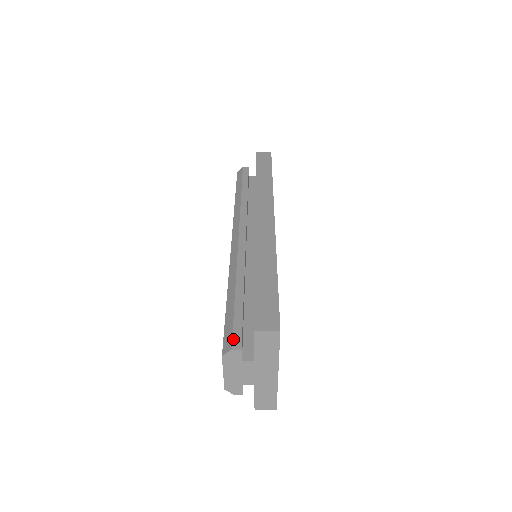
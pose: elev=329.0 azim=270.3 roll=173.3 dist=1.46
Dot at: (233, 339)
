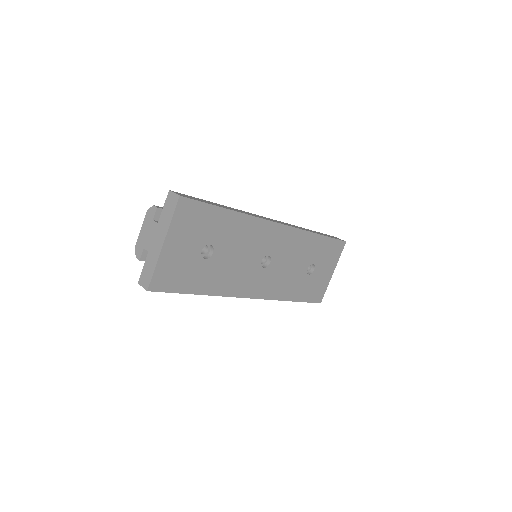
Dot at: (162, 207)
